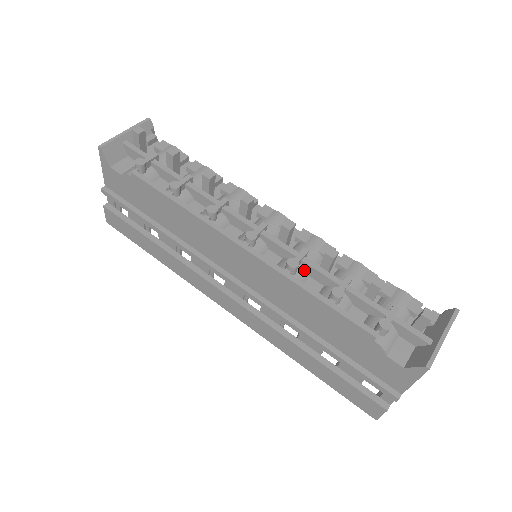
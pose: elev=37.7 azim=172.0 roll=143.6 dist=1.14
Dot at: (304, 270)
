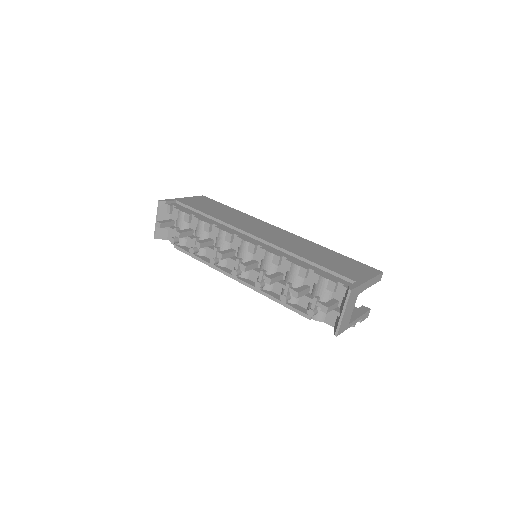
Dot at: occluded
